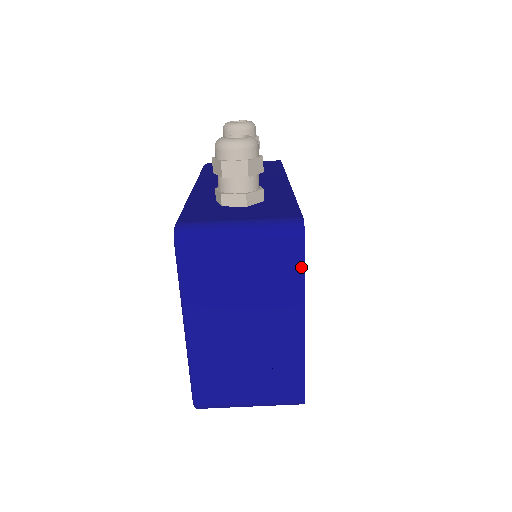
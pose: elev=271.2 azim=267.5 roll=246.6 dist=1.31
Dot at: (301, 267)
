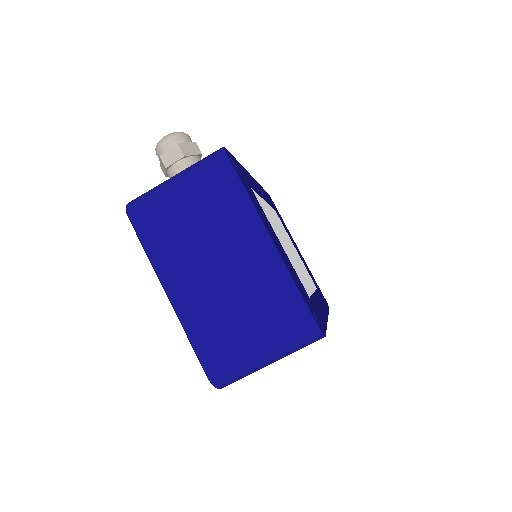
Dot at: (238, 183)
